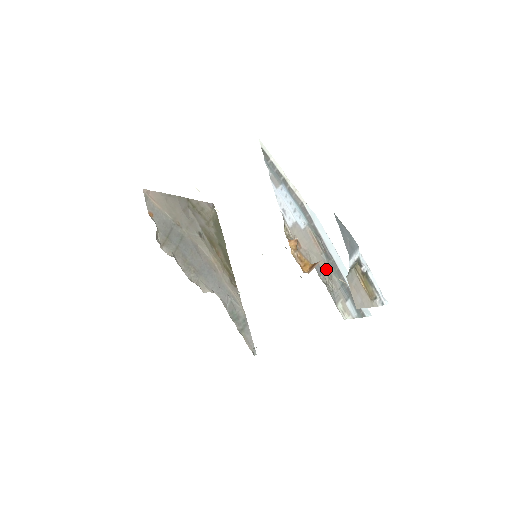
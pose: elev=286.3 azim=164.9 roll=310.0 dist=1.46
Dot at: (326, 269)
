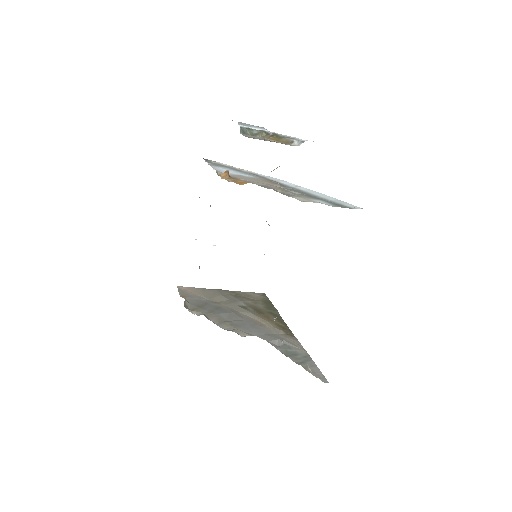
Dot at: (279, 188)
